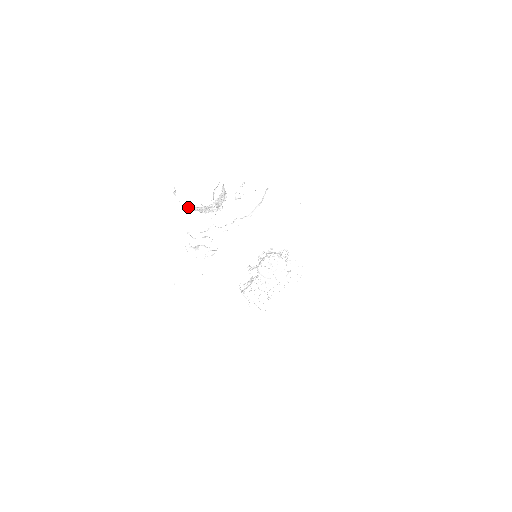
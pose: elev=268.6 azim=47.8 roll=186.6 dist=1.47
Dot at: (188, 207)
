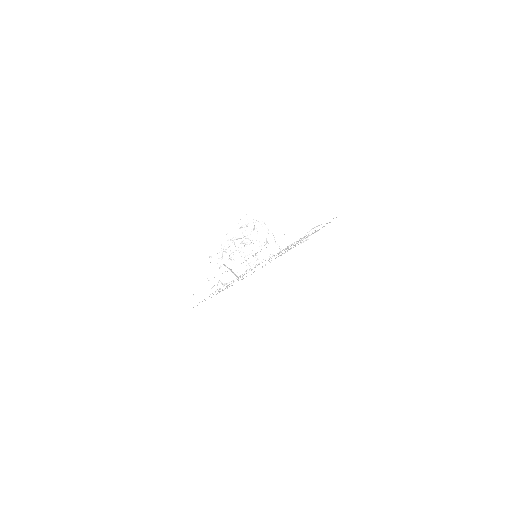
Dot at: (218, 264)
